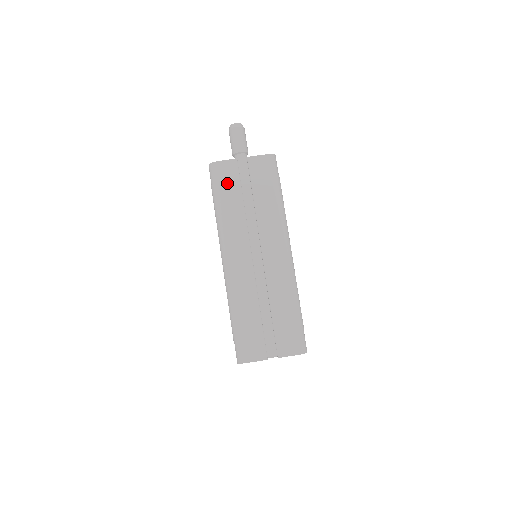
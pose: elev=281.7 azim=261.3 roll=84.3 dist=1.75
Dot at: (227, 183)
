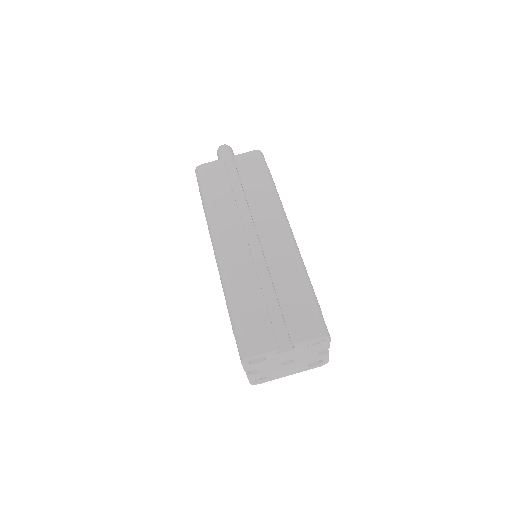
Dot at: (214, 179)
